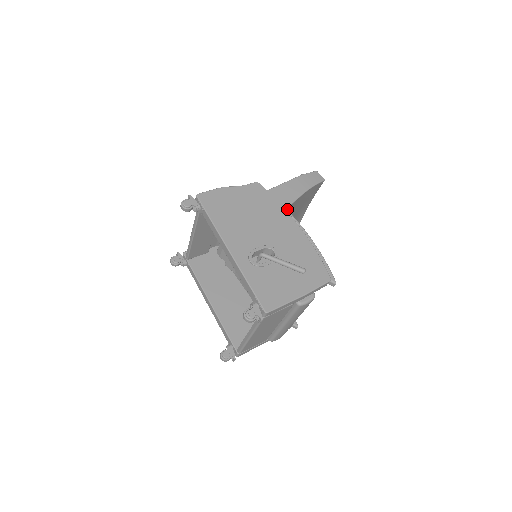
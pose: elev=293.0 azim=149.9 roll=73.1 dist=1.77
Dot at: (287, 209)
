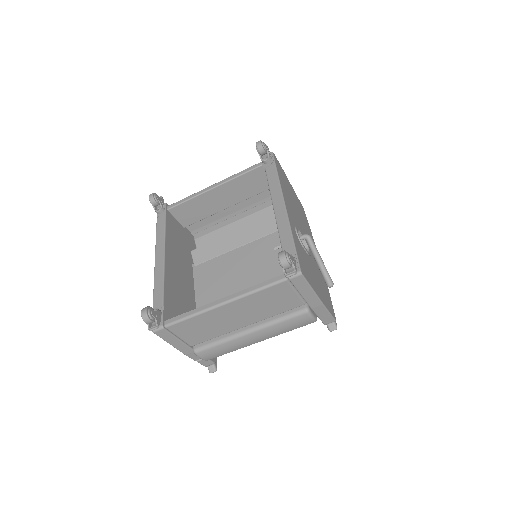
Dot at: occluded
